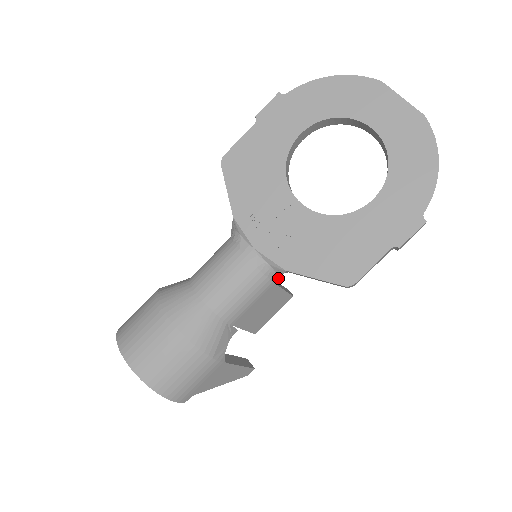
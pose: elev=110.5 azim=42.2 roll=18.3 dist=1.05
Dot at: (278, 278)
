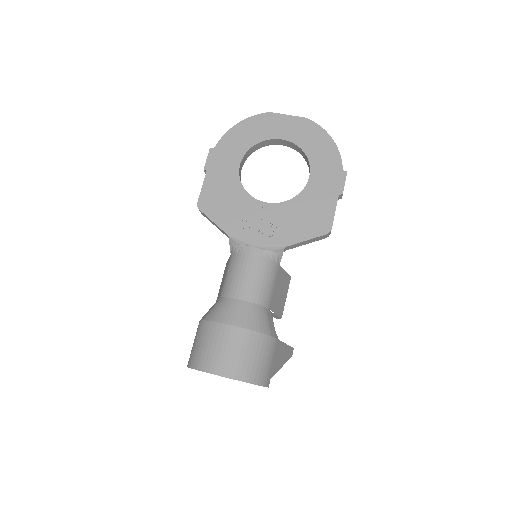
Dot at: (281, 258)
